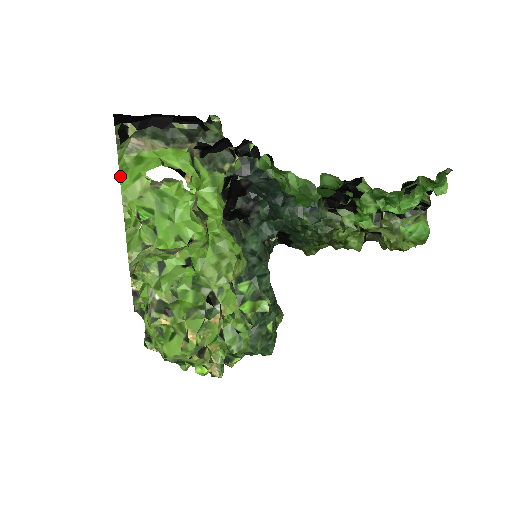
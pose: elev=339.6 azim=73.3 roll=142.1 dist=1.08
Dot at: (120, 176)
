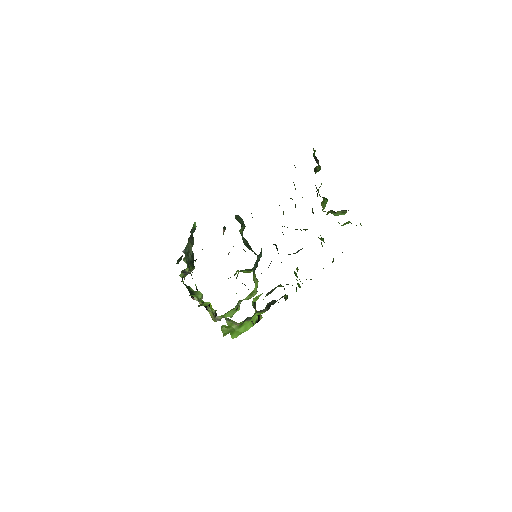
Dot at: (230, 334)
